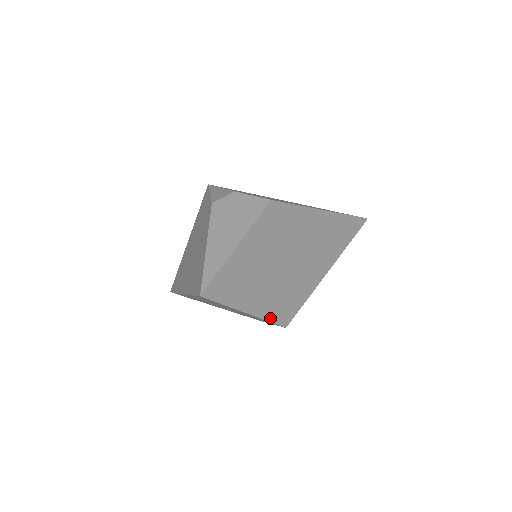
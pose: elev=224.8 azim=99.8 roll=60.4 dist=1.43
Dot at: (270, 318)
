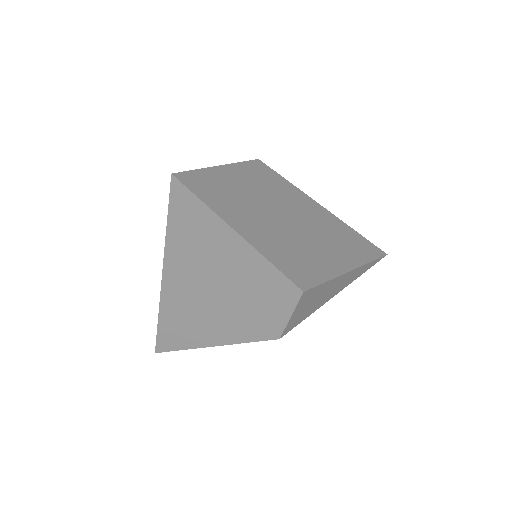
Dot at: (276, 264)
